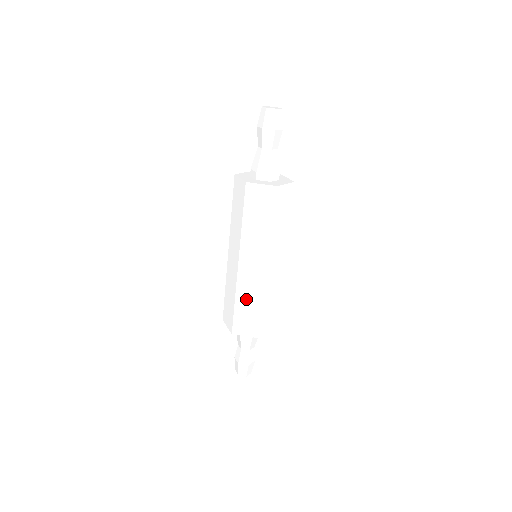
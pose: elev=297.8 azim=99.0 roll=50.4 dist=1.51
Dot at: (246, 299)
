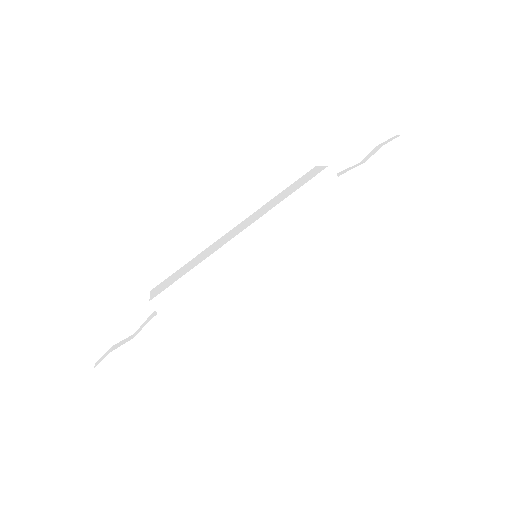
Dot at: (207, 276)
